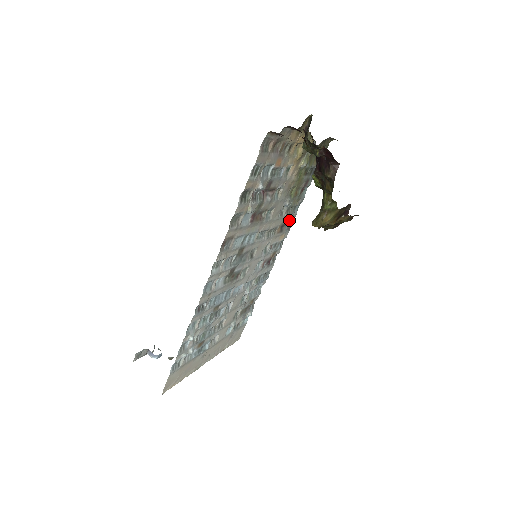
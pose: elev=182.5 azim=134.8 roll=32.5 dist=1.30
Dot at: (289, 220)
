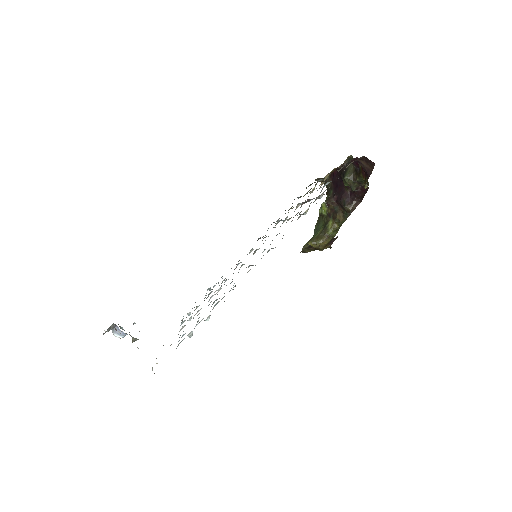
Dot at: occluded
